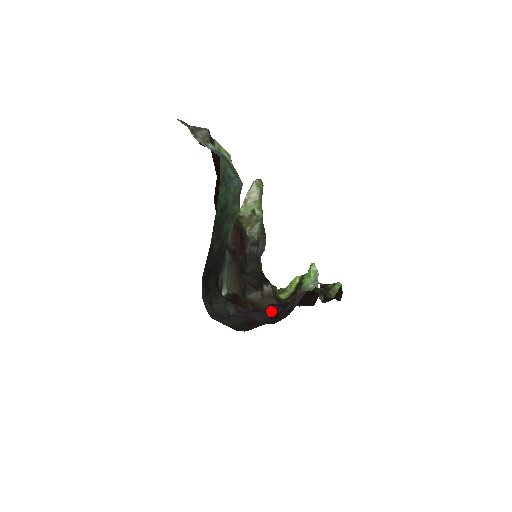
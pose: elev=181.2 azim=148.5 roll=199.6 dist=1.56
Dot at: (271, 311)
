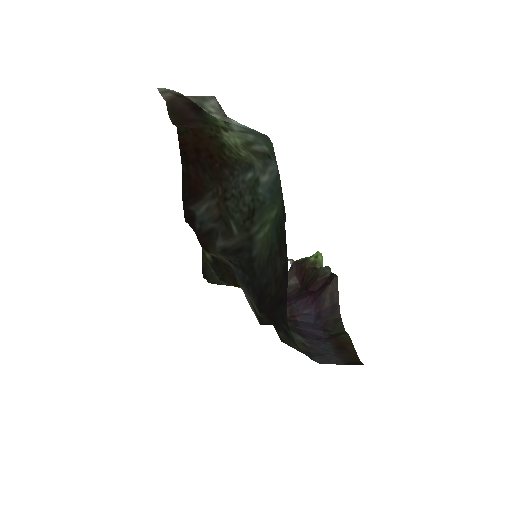
Dot at: (304, 316)
